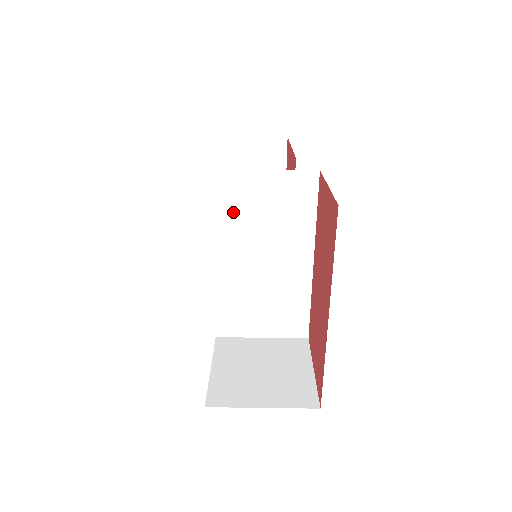
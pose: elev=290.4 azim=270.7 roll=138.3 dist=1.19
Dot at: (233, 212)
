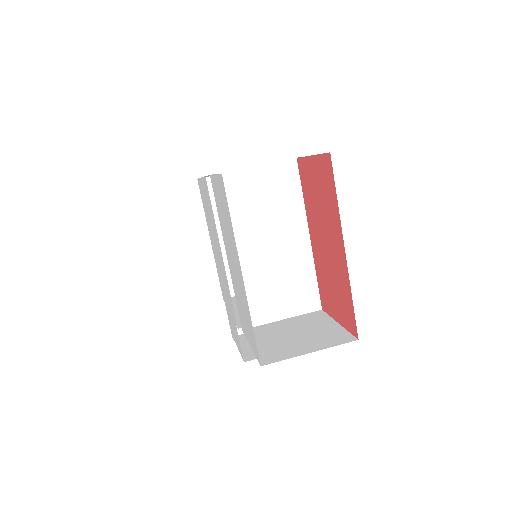
Dot at: (235, 208)
